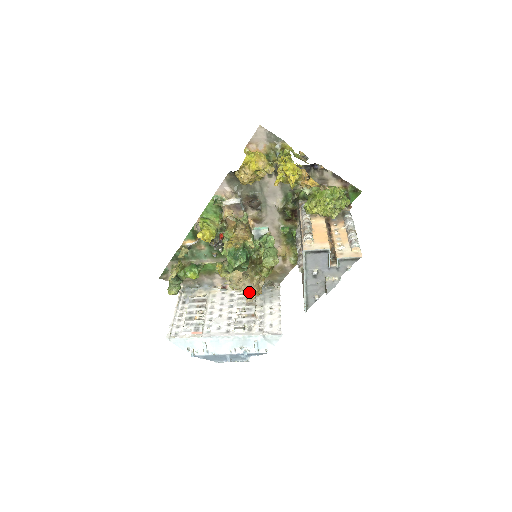
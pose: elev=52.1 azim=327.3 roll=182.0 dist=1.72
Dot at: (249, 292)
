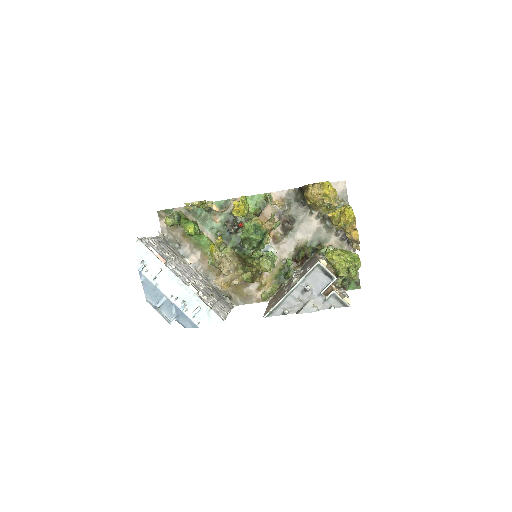
Dot at: (227, 273)
